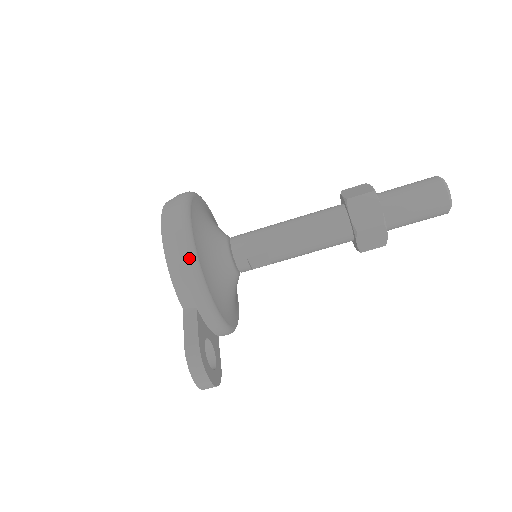
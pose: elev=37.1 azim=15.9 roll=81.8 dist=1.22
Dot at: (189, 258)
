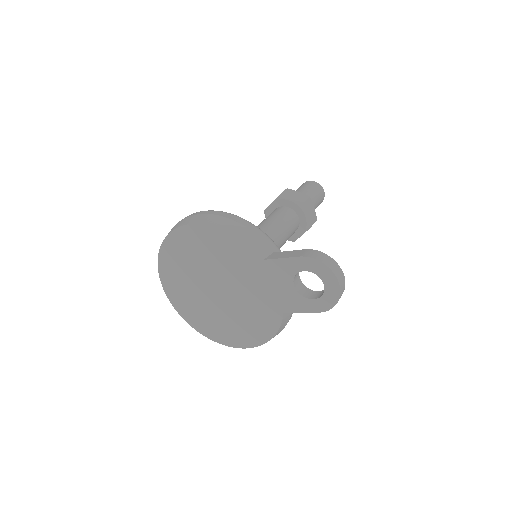
Dot at: (239, 218)
